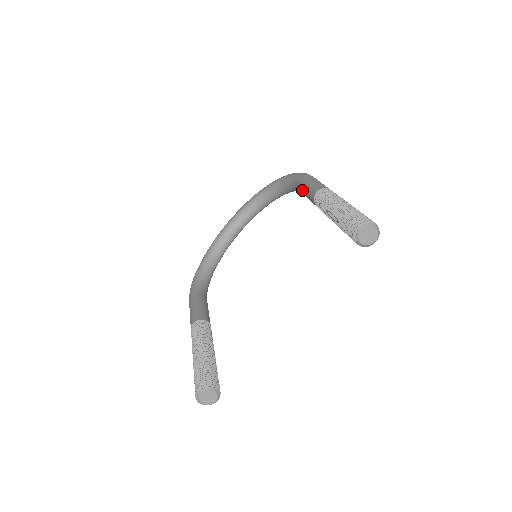
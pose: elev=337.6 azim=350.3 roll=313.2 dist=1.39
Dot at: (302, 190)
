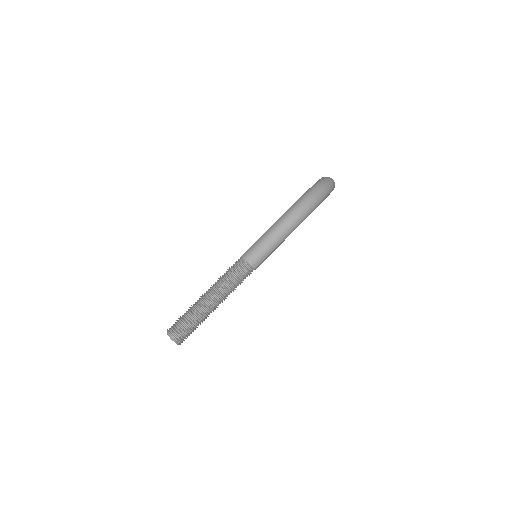
Dot at: occluded
